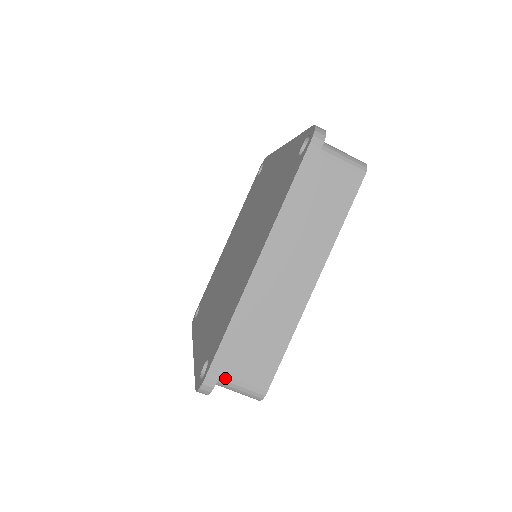
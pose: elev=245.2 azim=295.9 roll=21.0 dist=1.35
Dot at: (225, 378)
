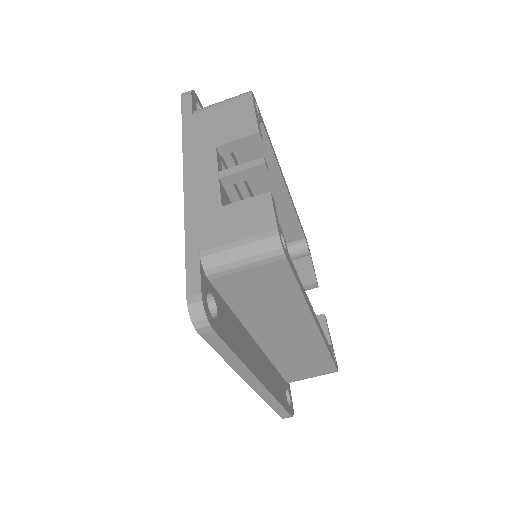
Dot at: (299, 380)
